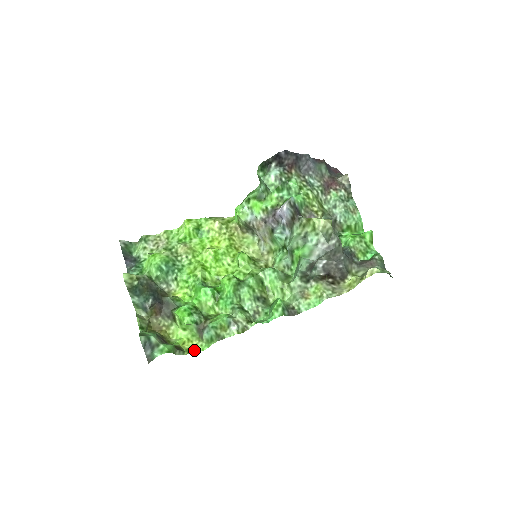
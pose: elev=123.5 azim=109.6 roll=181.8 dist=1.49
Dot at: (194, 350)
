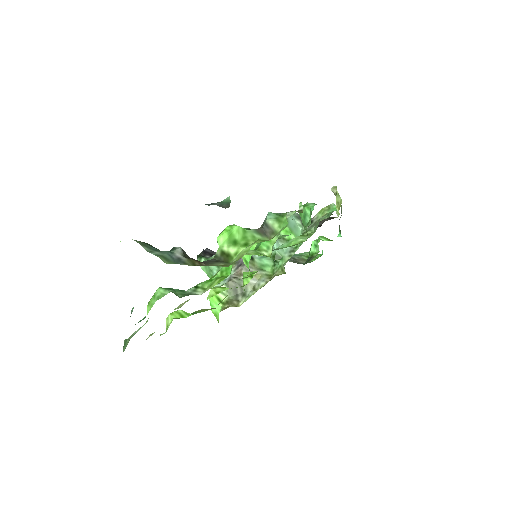
Dot at: occluded
